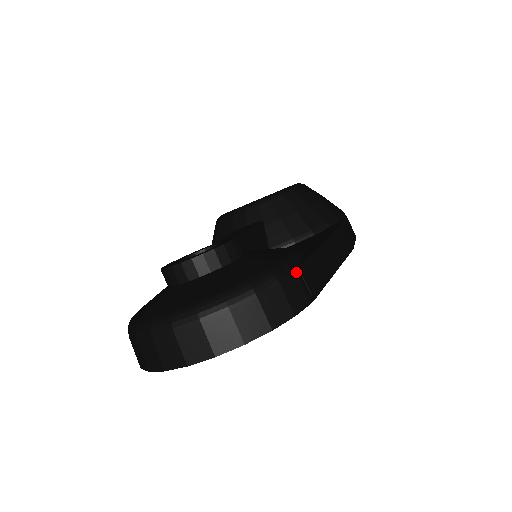
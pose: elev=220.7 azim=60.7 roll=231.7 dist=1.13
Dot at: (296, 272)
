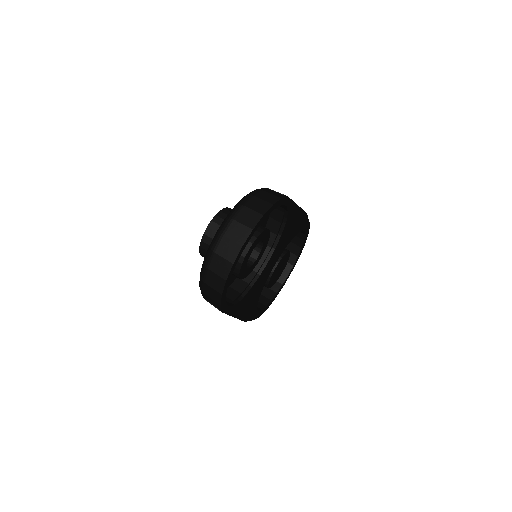
Dot at: (268, 189)
